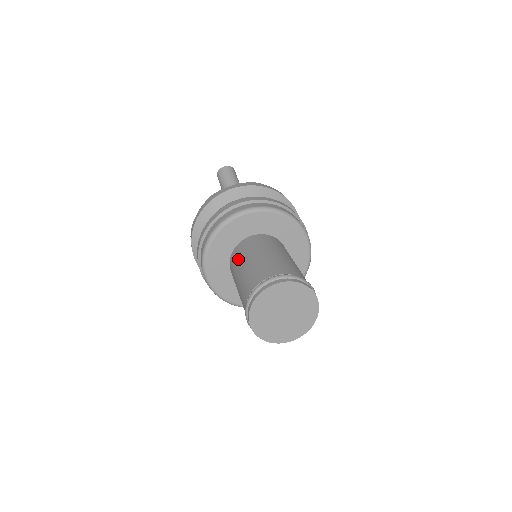
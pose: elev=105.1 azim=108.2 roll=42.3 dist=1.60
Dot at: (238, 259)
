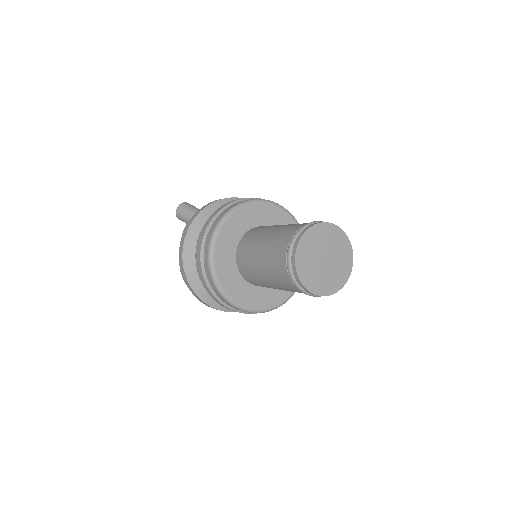
Dot at: (248, 253)
